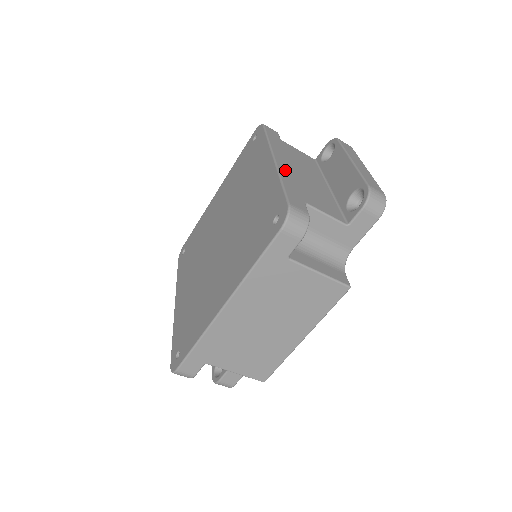
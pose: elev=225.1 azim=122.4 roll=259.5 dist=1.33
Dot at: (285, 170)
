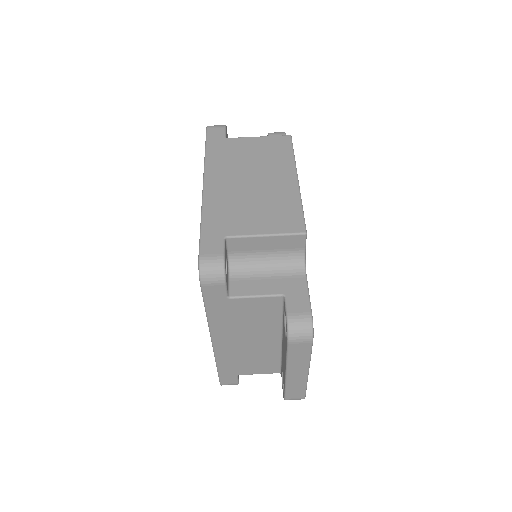
Dot at: occluded
